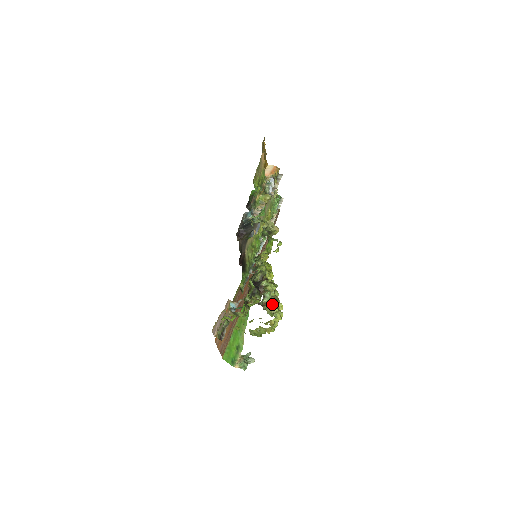
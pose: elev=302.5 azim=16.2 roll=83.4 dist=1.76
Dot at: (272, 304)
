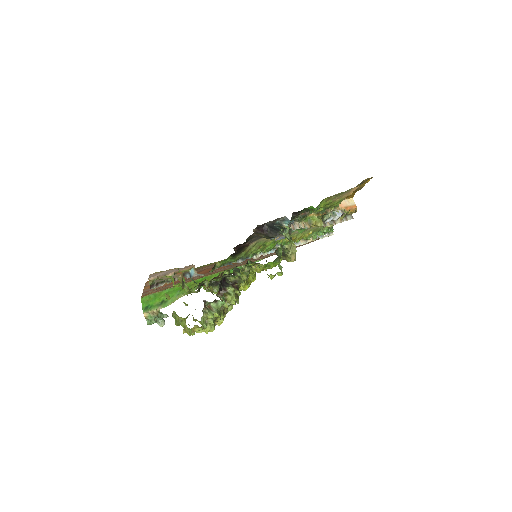
Dot at: (214, 314)
